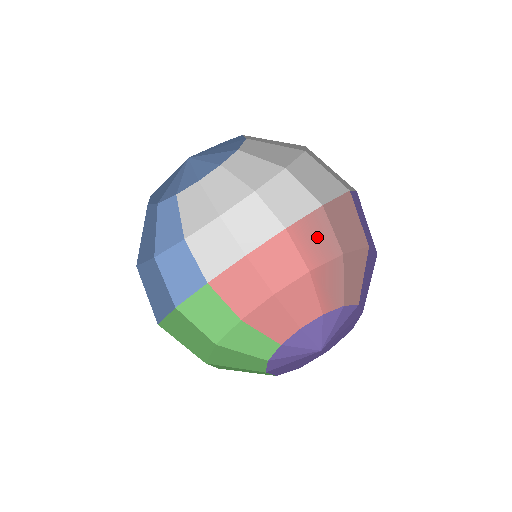
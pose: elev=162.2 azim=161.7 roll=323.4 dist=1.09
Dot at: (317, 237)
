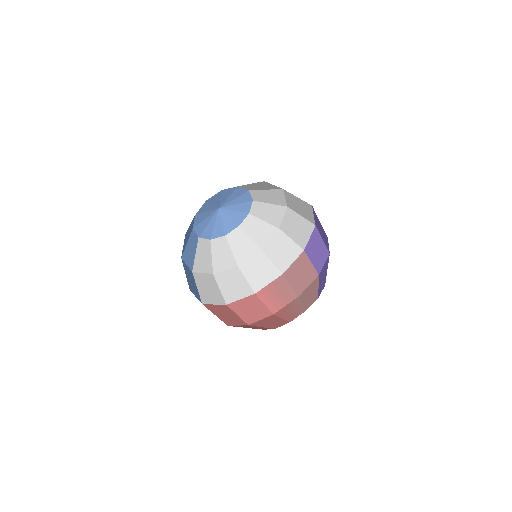
Dot at: (279, 292)
